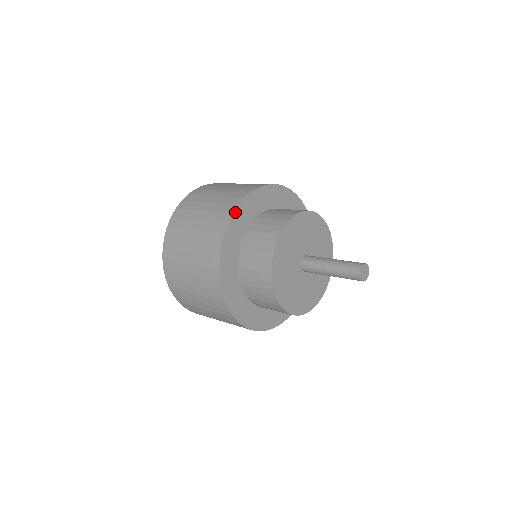
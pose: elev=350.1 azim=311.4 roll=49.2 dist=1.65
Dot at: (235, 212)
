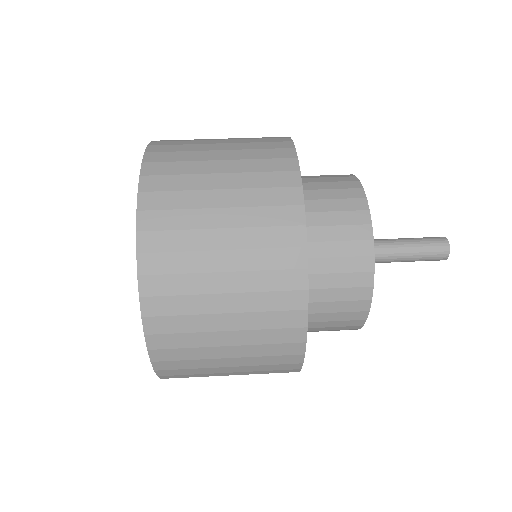
Dot at: (303, 202)
